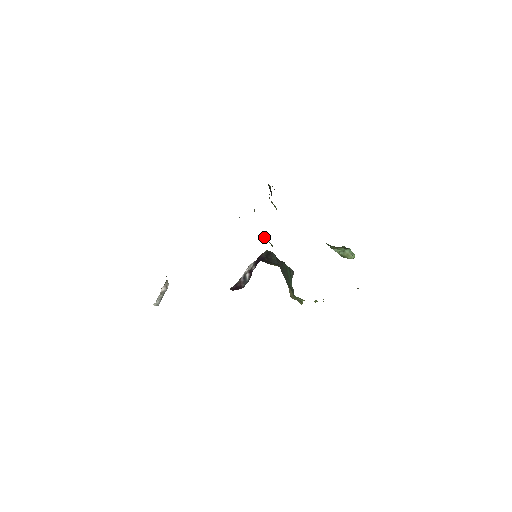
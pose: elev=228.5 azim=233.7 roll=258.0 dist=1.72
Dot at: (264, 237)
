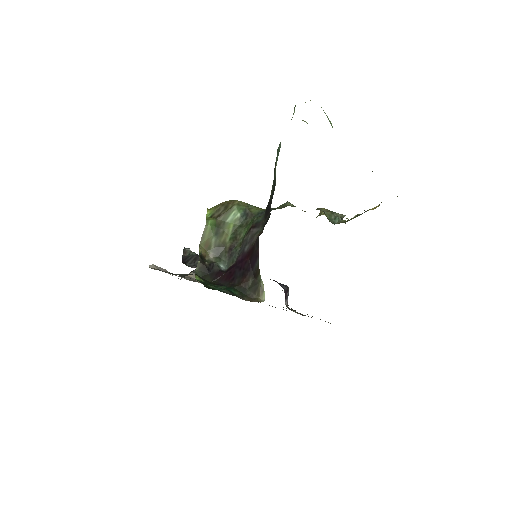
Dot at: occluded
